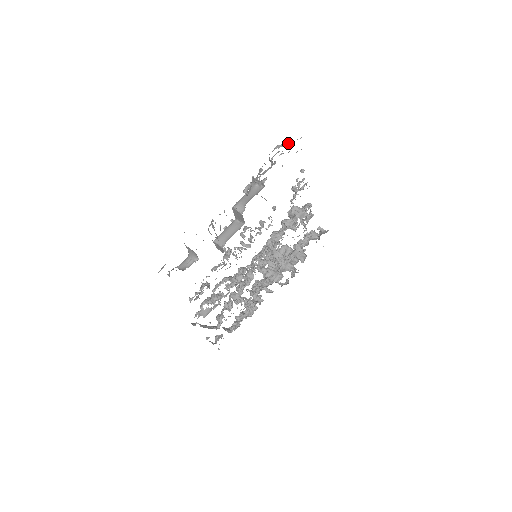
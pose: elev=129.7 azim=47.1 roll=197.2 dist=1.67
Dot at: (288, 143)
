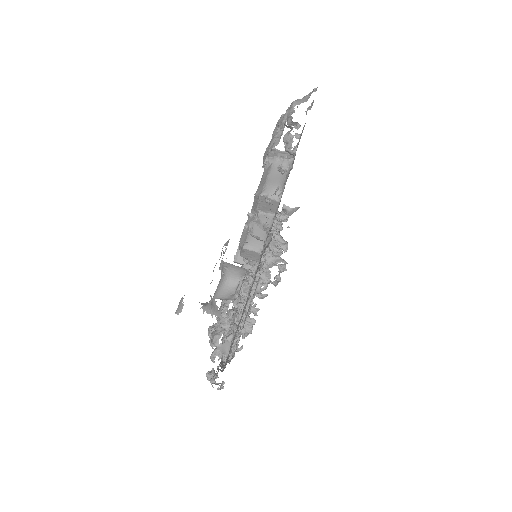
Dot at: (304, 97)
